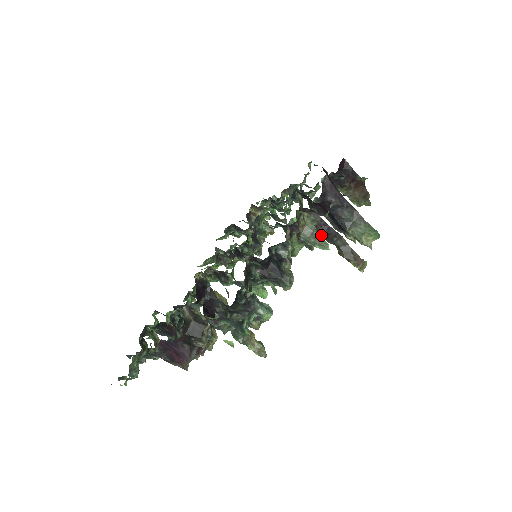
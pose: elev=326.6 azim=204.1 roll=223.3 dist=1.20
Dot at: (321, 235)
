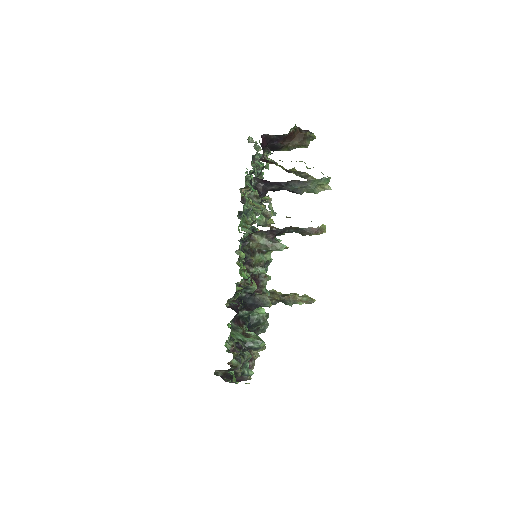
Dot at: occluded
